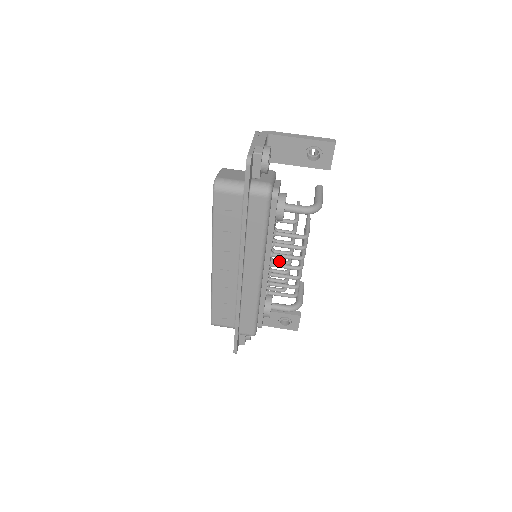
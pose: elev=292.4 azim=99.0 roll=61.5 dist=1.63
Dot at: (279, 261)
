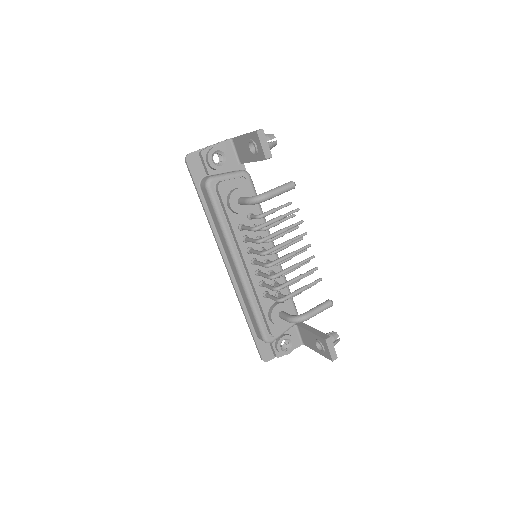
Dot at: (269, 262)
